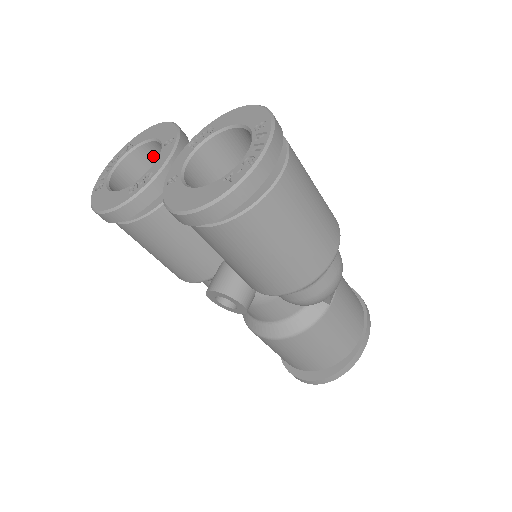
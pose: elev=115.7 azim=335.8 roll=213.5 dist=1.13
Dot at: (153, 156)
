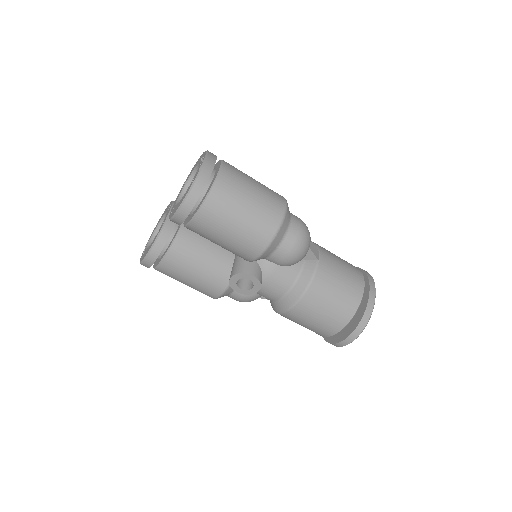
Dot at: occluded
